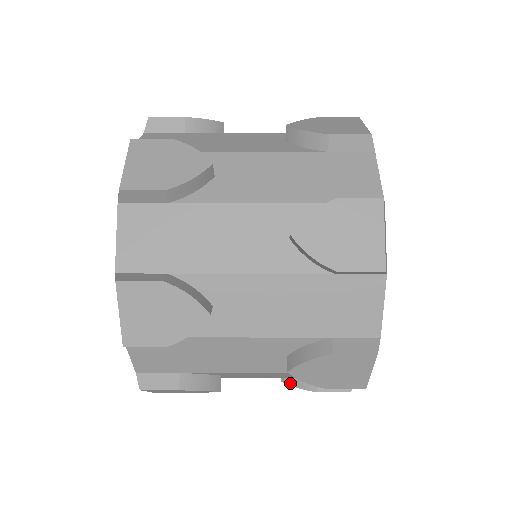
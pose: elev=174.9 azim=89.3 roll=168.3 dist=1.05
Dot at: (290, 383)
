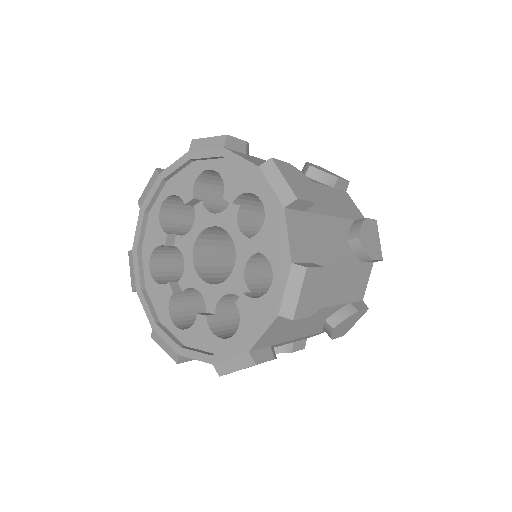
Dot at: occluded
